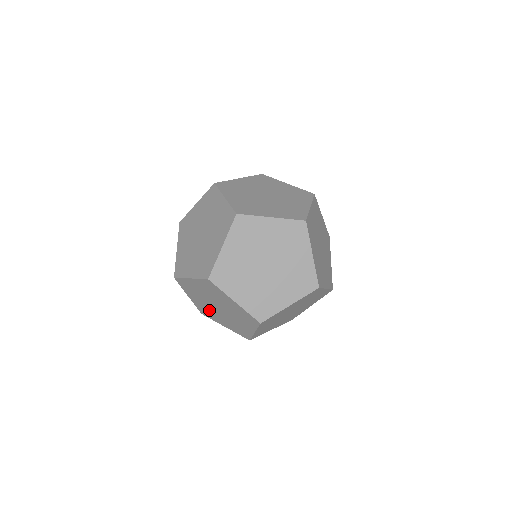
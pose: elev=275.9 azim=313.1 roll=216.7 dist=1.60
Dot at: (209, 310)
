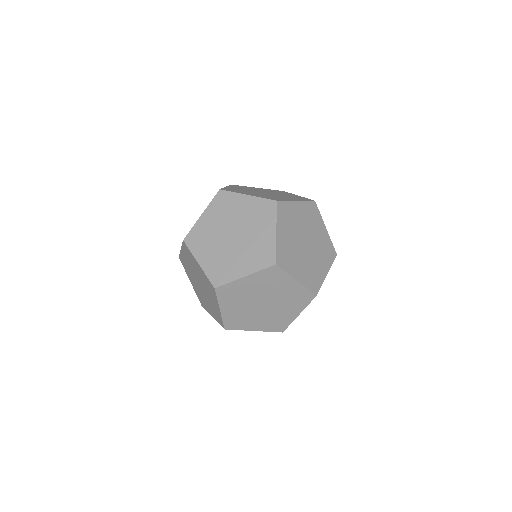
Dot at: occluded
